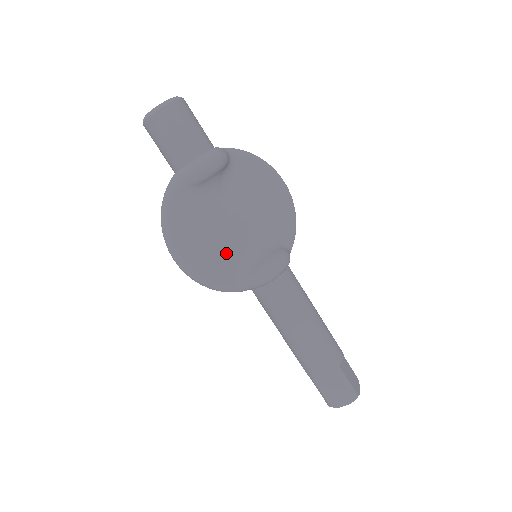
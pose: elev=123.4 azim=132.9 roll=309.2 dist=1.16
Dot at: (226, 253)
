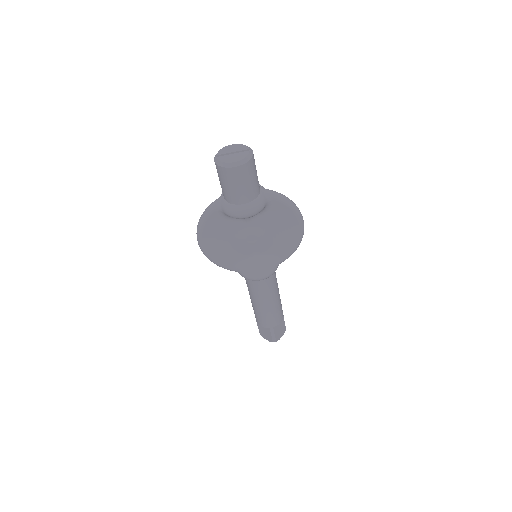
Dot at: (233, 253)
